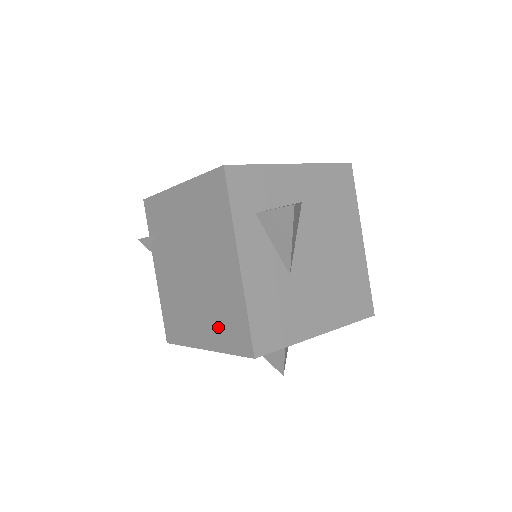
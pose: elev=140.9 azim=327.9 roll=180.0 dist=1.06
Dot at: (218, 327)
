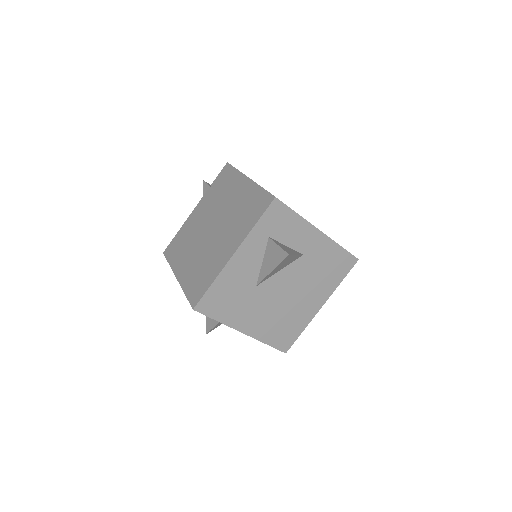
Dot at: (193, 274)
